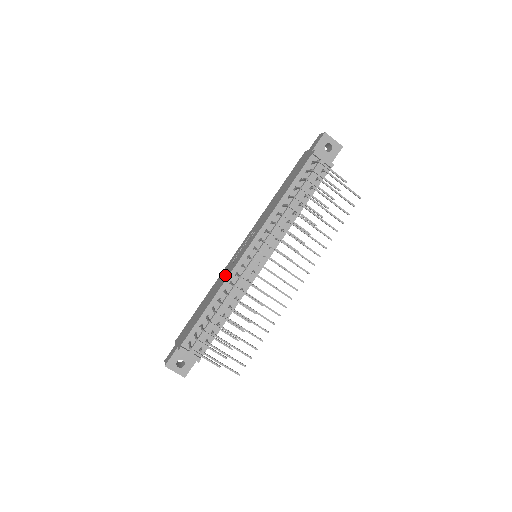
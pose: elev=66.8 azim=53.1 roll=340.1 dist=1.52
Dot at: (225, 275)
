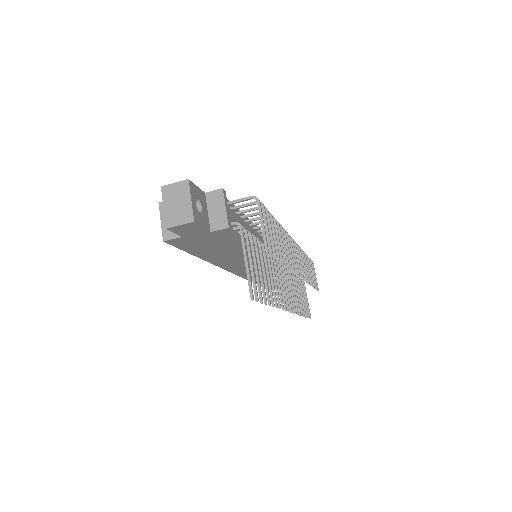
Dot at: occluded
